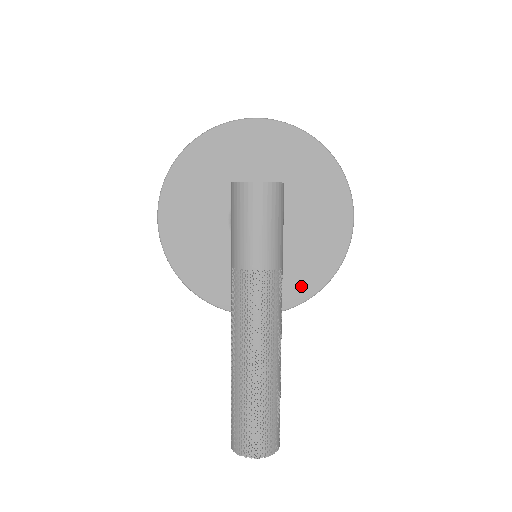
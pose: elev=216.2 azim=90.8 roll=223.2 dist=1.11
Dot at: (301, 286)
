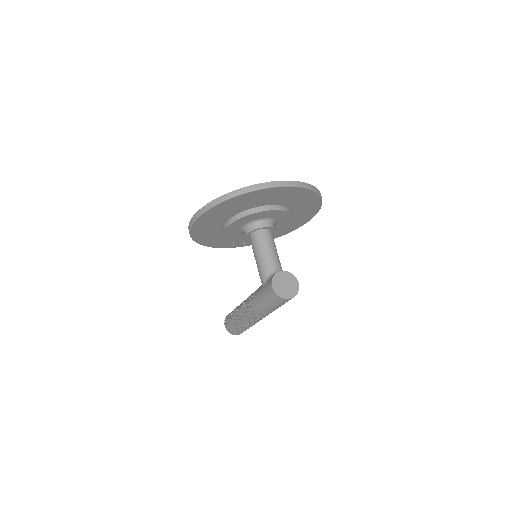
Dot at: occluded
